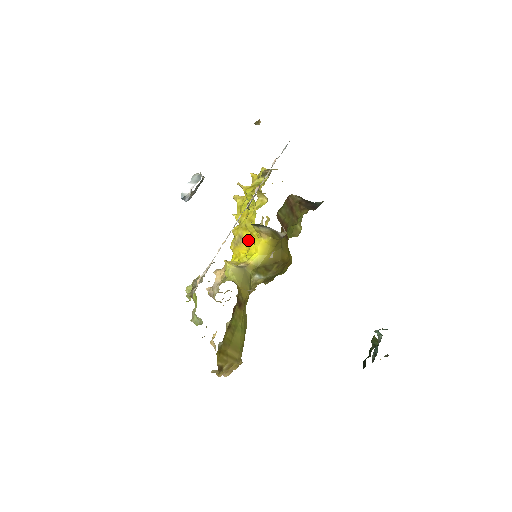
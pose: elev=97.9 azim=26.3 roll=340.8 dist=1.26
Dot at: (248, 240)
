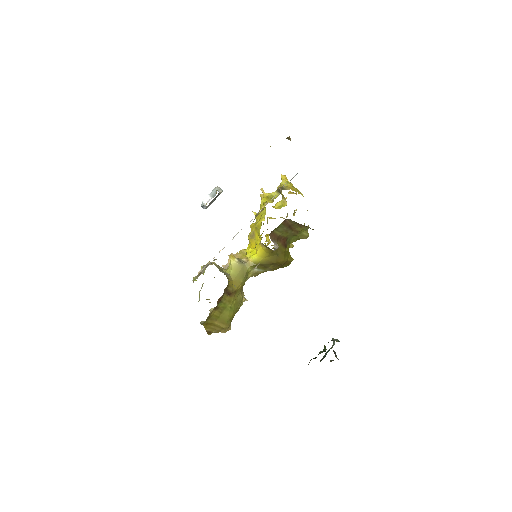
Dot at: (257, 239)
